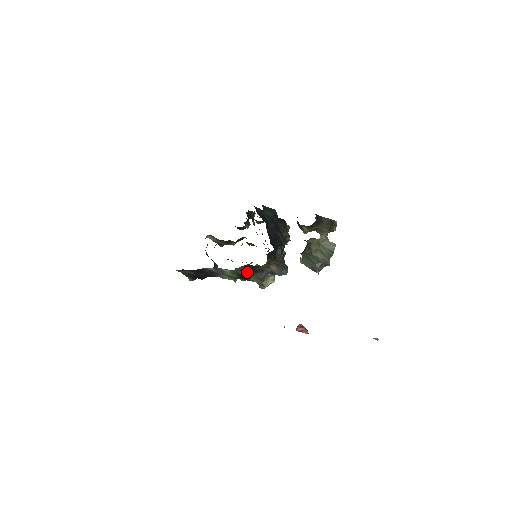
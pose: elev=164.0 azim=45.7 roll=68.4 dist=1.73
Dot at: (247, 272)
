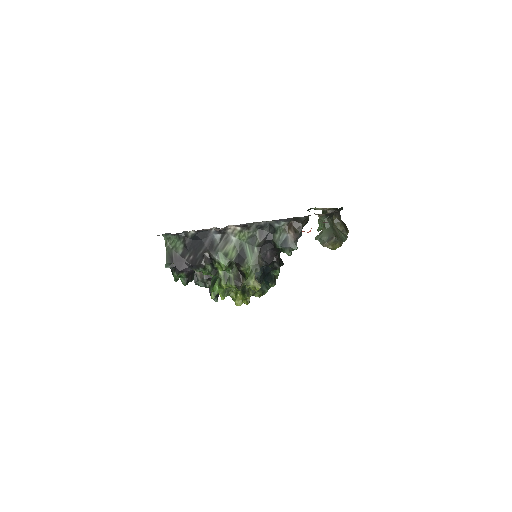
Dot at: (253, 246)
